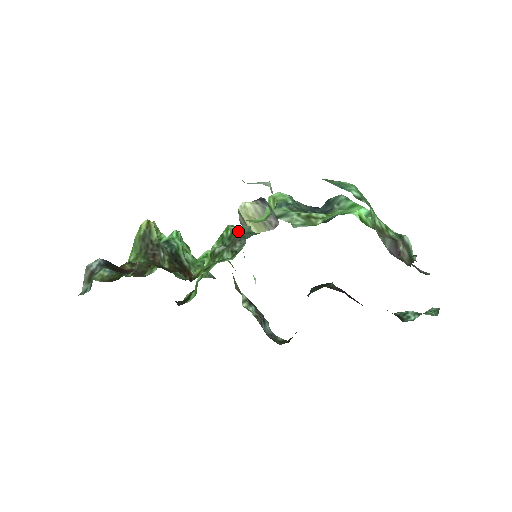
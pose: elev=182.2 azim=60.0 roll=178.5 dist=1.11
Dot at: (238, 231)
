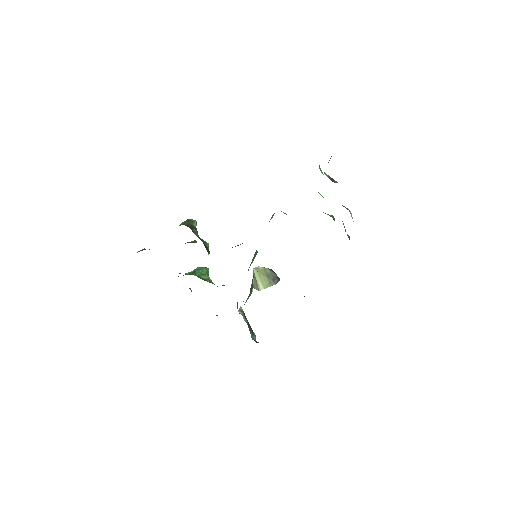
Dot at: occluded
